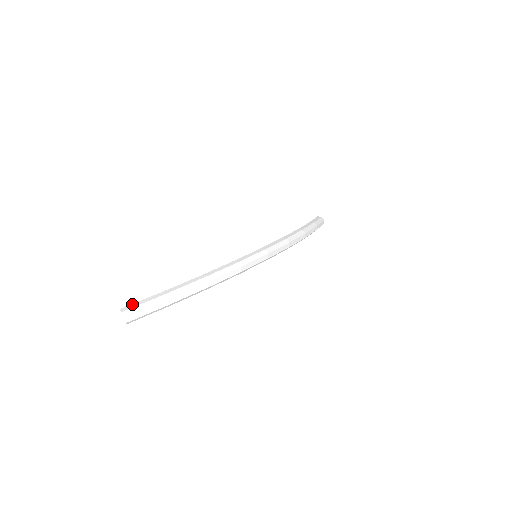
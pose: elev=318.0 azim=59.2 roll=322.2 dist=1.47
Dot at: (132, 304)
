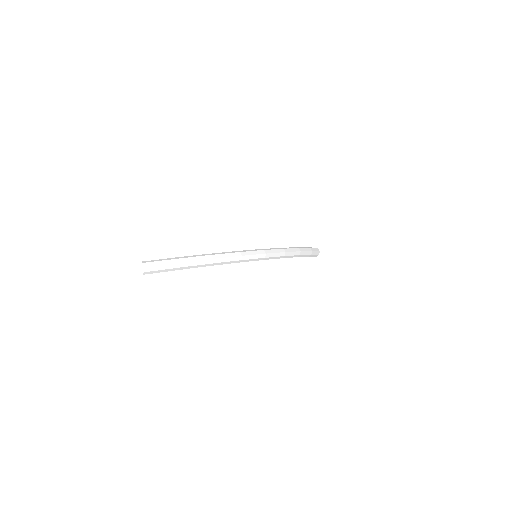
Dot at: (152, 260)
